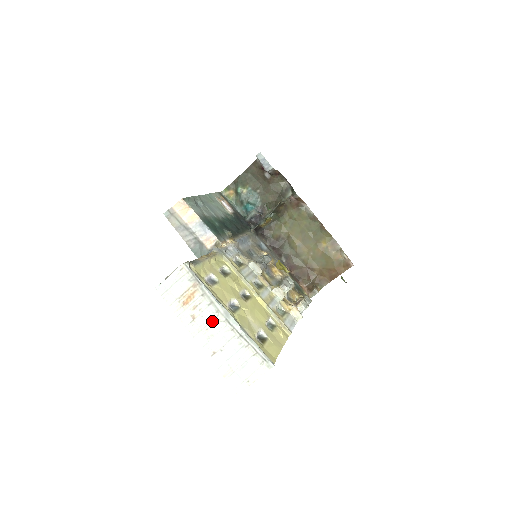
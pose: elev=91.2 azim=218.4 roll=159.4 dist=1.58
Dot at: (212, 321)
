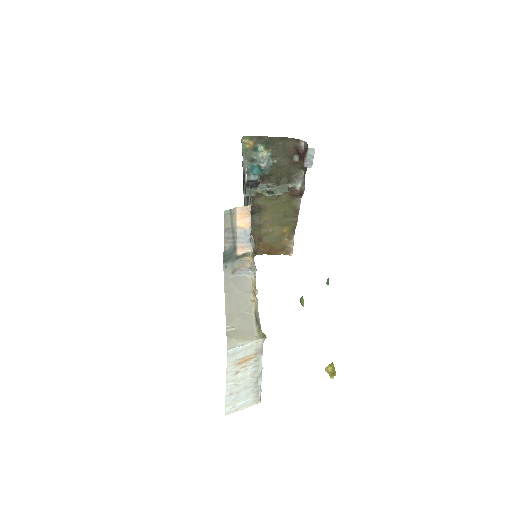
Dot at: (248, 376)
